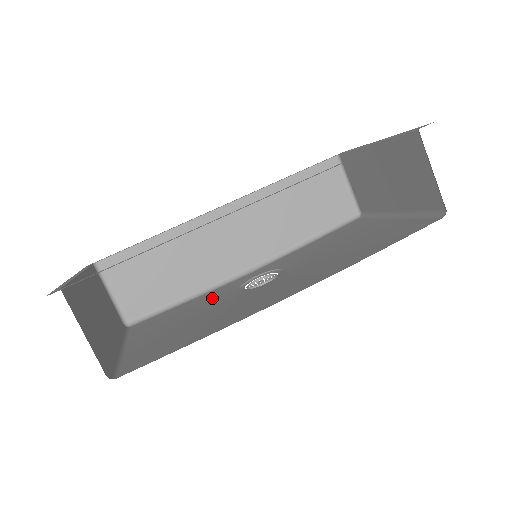
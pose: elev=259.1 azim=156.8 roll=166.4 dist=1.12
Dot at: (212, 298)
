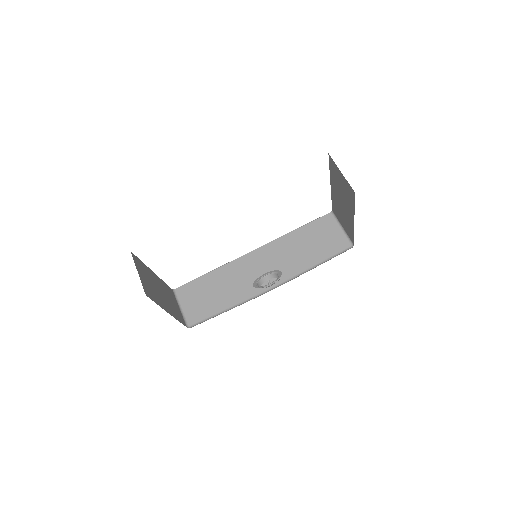
Dot at: occluded
